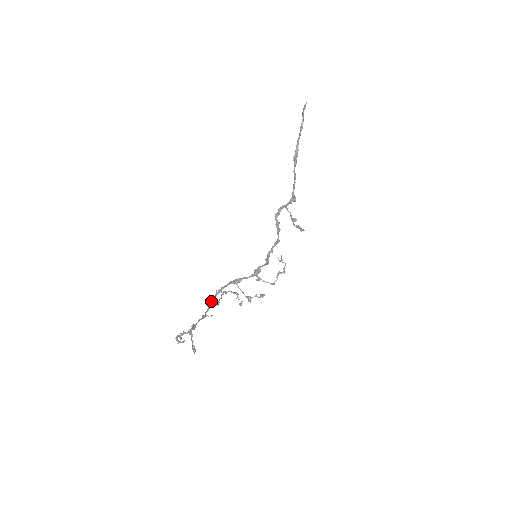
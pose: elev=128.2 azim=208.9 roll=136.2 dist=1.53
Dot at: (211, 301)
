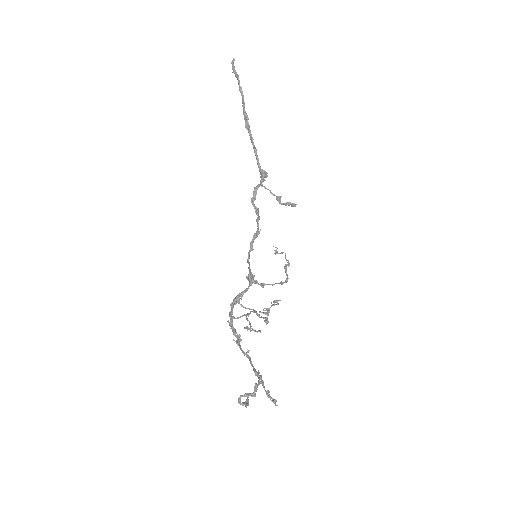
Dot at: (235, 334)
